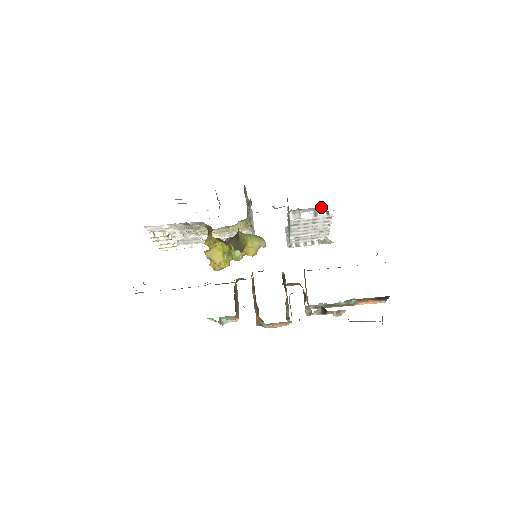
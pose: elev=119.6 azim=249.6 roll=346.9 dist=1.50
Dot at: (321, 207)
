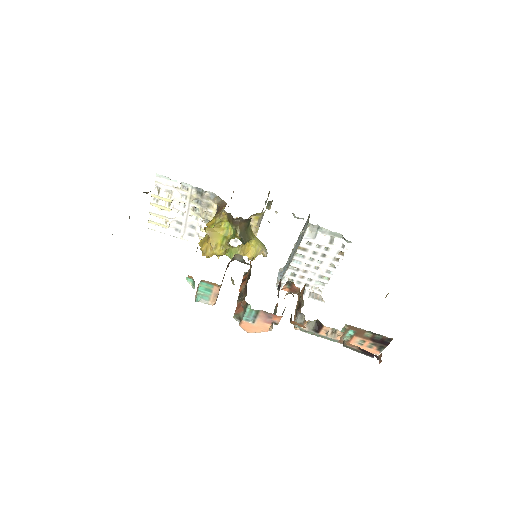
Dot at: (341, 234)
